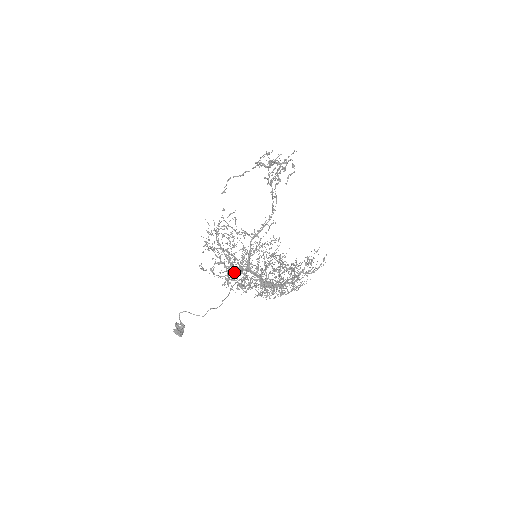
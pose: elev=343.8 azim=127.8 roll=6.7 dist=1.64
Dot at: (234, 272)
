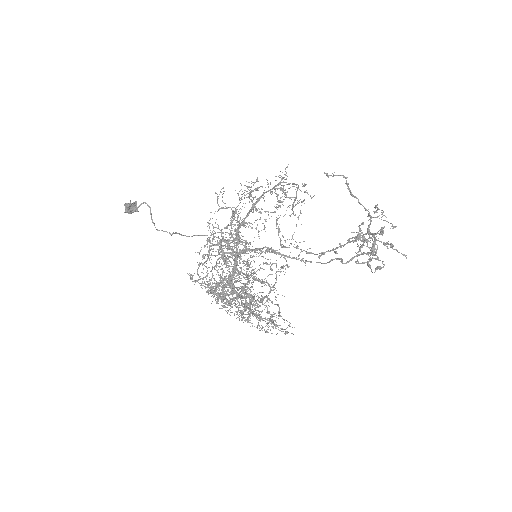
Dot at: (220, 244)
